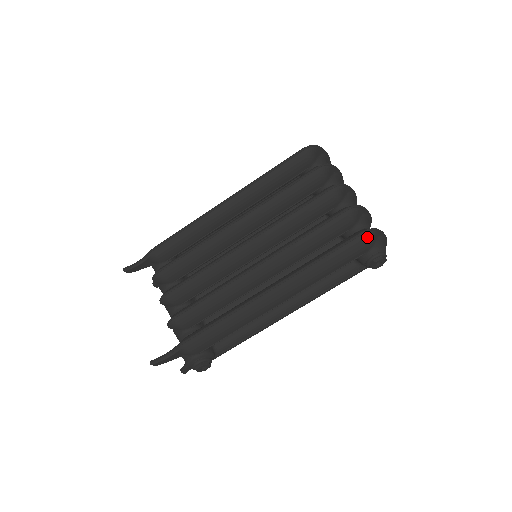
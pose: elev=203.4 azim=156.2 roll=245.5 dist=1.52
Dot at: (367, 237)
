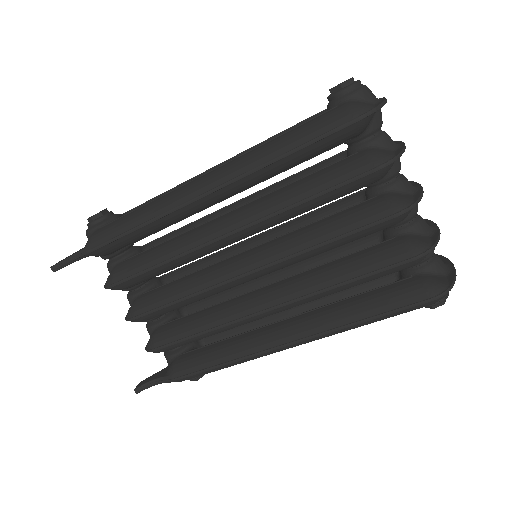
Dot at: (437, 301)
